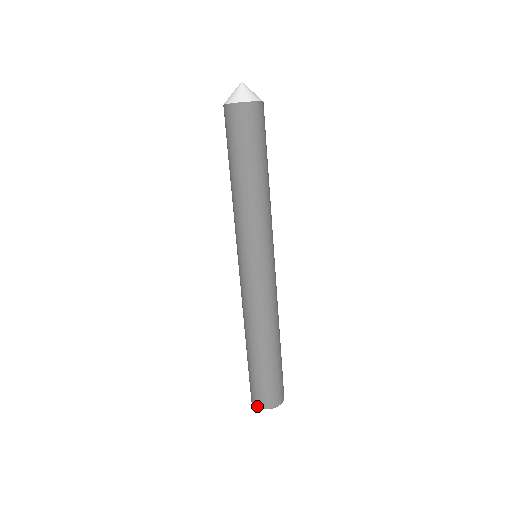
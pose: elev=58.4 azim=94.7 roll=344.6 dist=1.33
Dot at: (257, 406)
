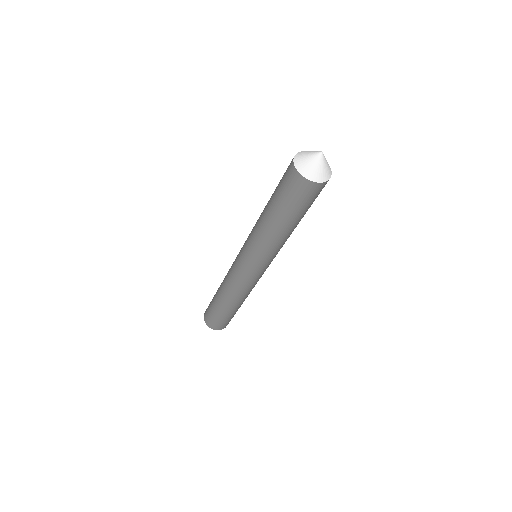
Dot at: (209, 326)
